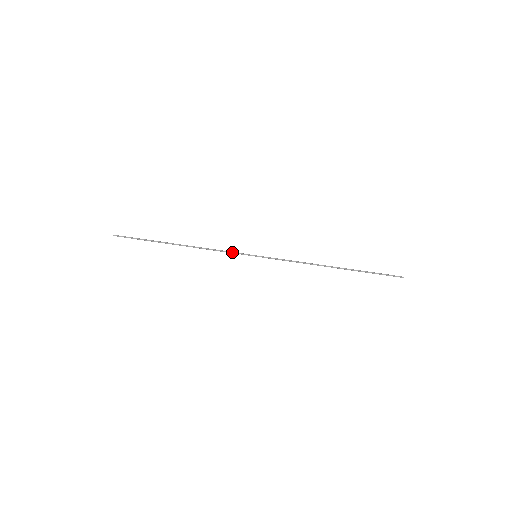
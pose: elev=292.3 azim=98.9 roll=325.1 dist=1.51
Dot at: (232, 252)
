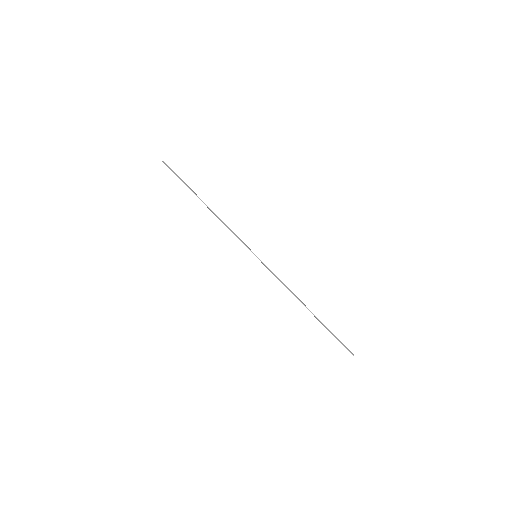
Dot at: occluded
